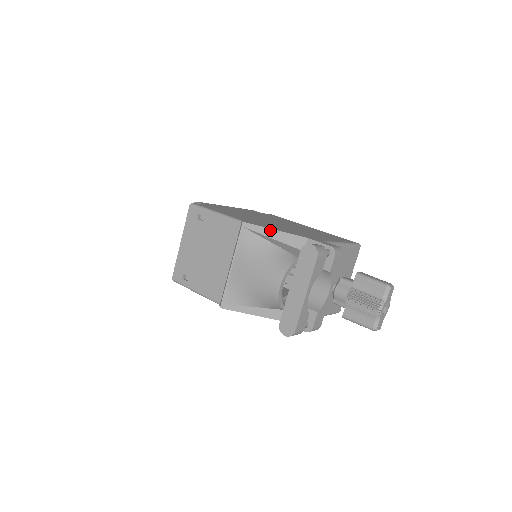
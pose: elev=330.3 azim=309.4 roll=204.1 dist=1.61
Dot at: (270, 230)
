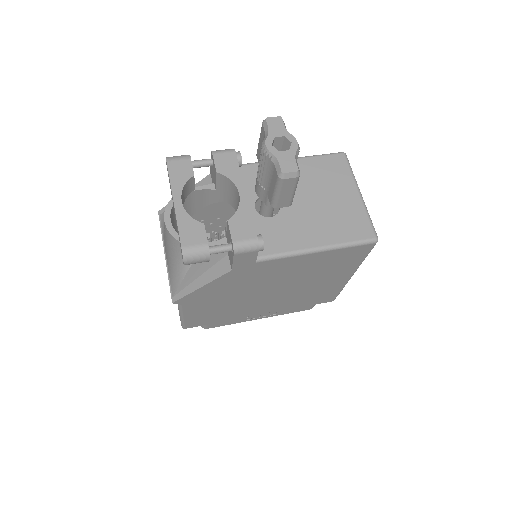
Dot at: occluded
